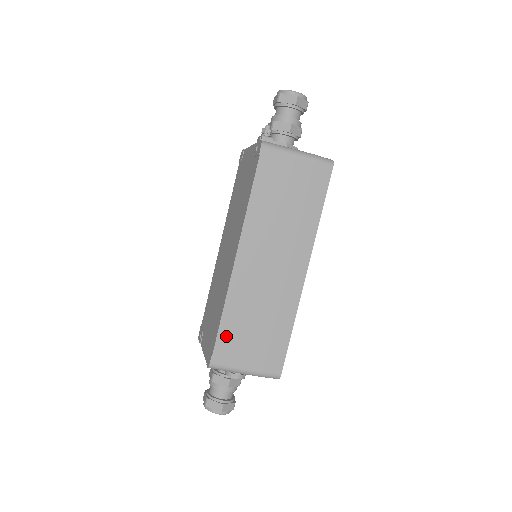
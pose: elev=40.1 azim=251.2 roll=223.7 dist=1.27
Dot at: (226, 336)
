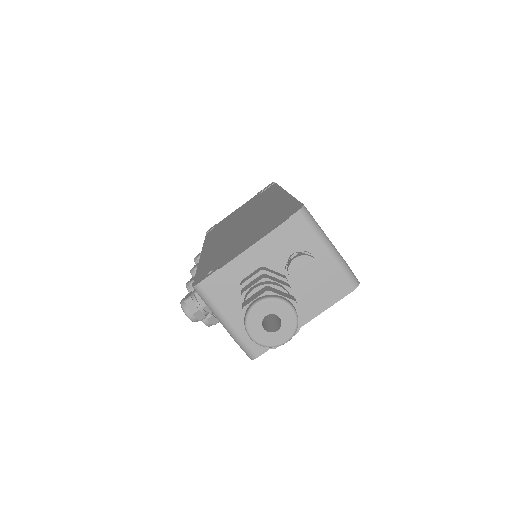
Dot at: occluded
